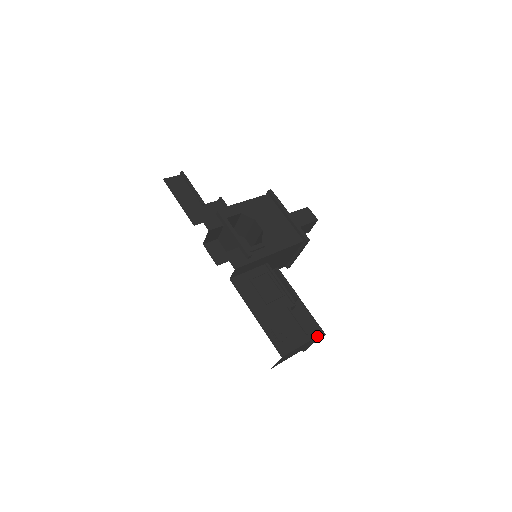
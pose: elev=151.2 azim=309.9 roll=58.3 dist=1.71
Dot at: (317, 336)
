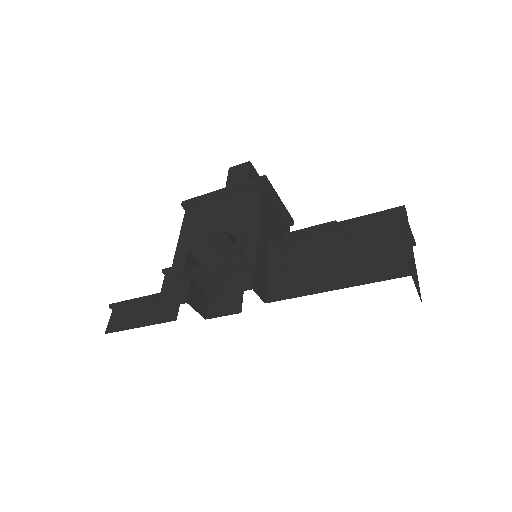
Dot at: (401, 213)
